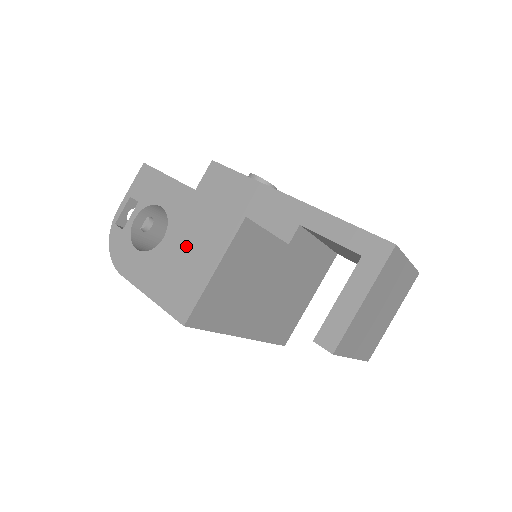
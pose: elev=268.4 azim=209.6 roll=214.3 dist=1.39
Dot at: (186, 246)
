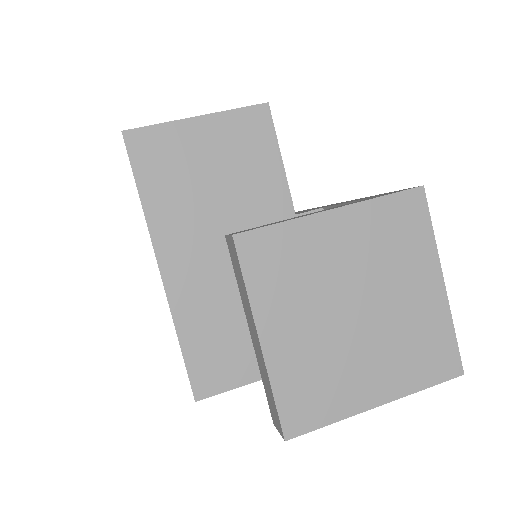
Dot at: occluded
